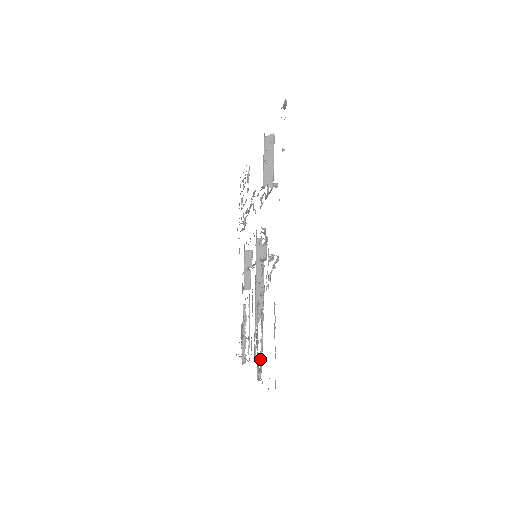
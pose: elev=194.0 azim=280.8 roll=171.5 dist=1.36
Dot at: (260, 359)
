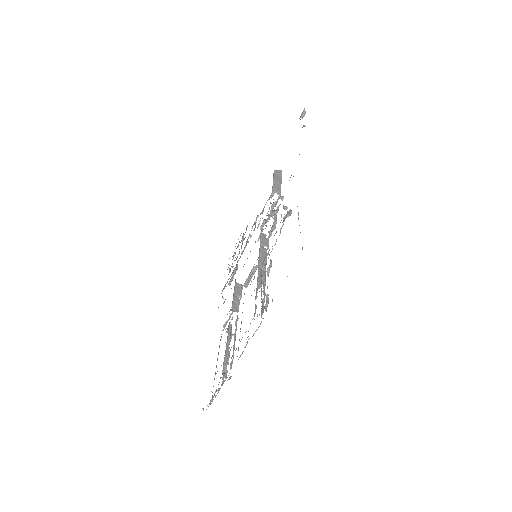
Dot at: (266, 297)
